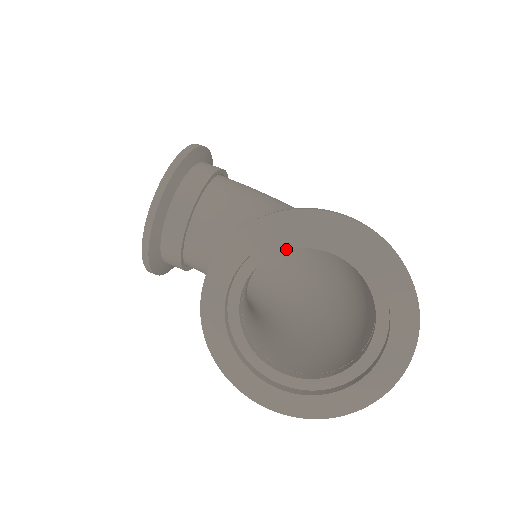
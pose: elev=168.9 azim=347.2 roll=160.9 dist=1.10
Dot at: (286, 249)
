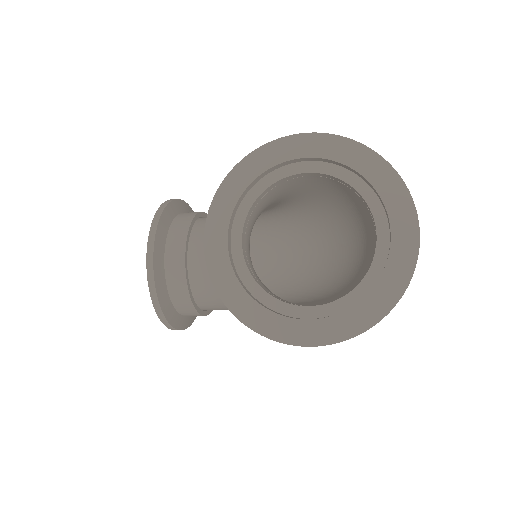
Dot at: (267, 187)
